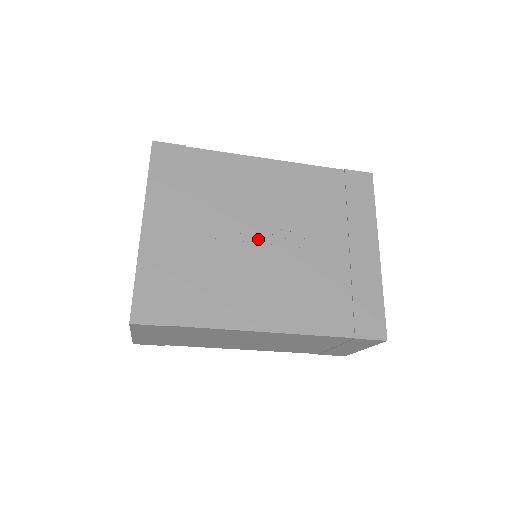
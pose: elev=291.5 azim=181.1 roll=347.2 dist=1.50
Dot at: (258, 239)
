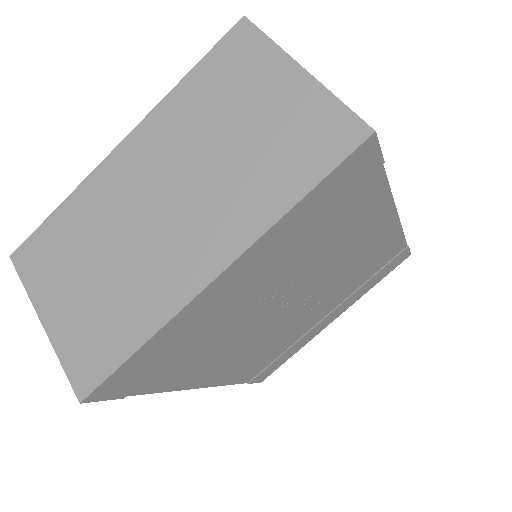
Dot at: (290, 306)
